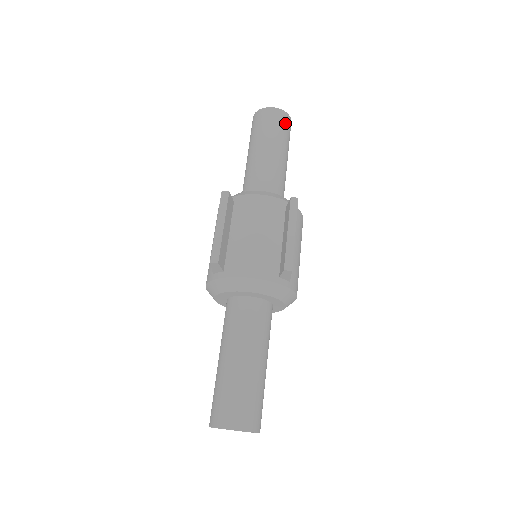
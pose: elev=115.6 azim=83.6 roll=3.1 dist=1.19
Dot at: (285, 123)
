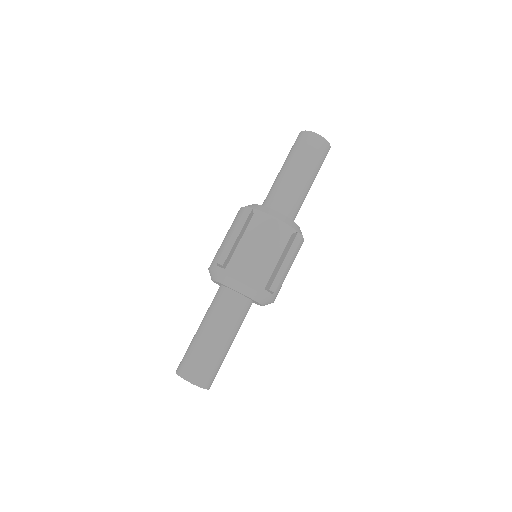
Dot at: (323, 152)
